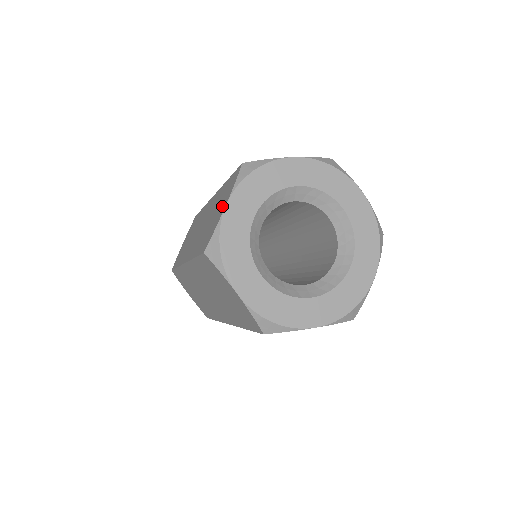
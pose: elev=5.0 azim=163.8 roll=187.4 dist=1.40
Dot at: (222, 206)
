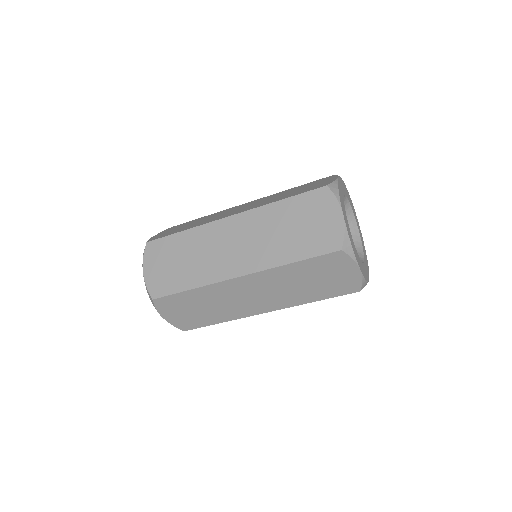
Dot at: (325, 181)
